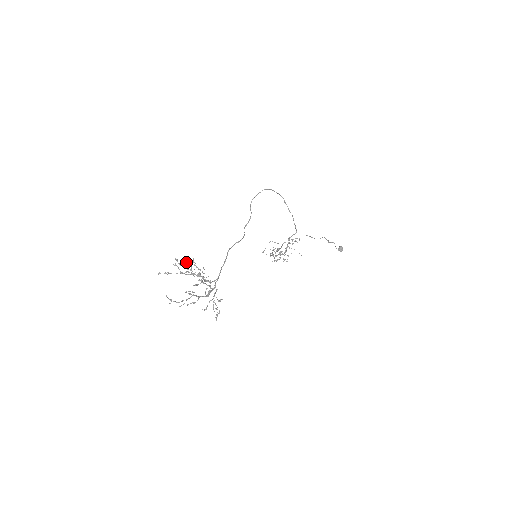
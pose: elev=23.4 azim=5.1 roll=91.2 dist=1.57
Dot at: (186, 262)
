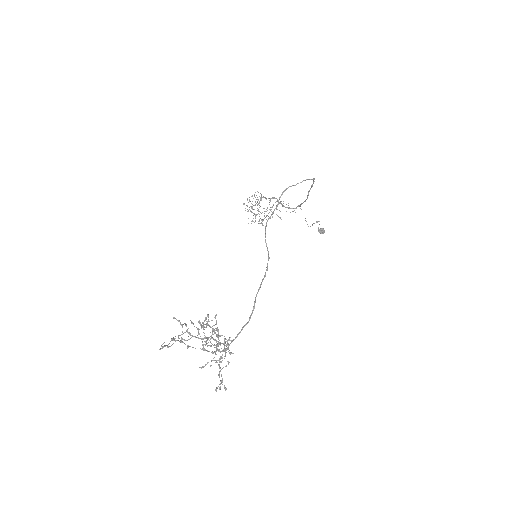
Dot at: (206, 318)
